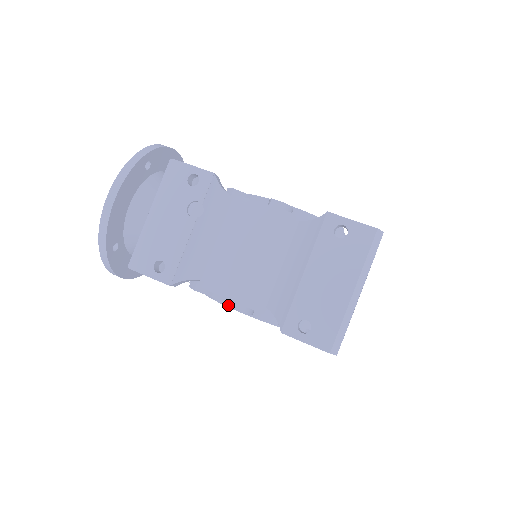
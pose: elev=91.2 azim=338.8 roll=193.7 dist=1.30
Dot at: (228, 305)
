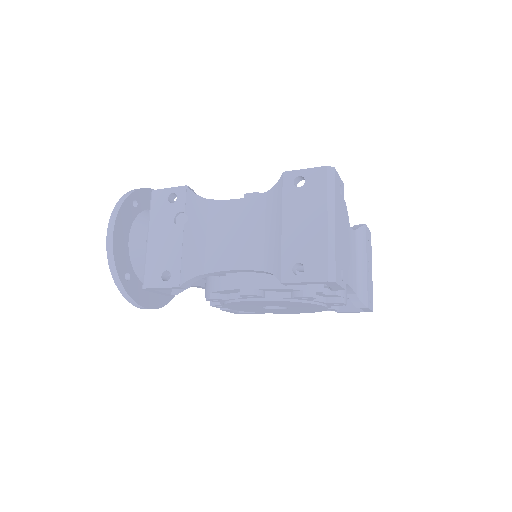
Dot at: (242, 300)
